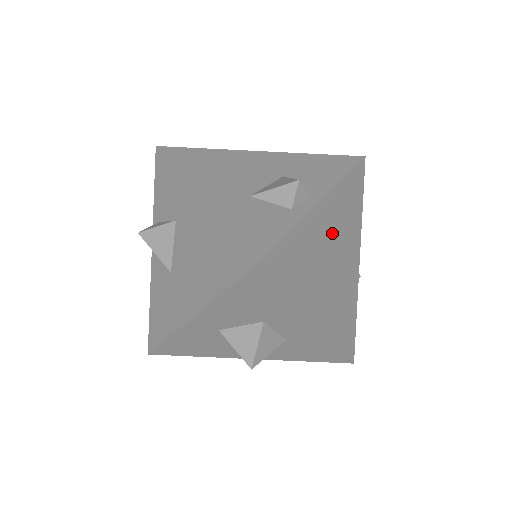
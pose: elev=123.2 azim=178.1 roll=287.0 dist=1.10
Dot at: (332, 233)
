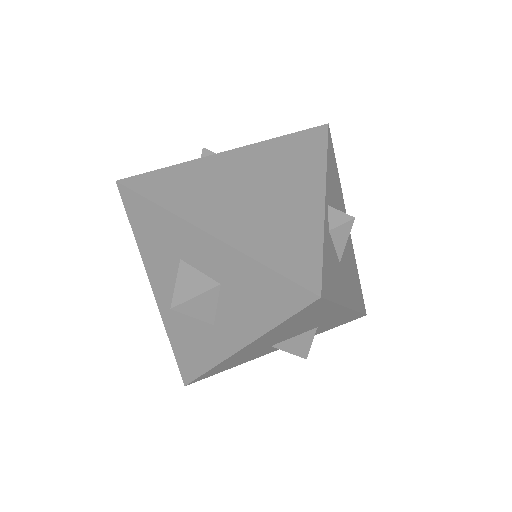
Dot at: (249, 171)
